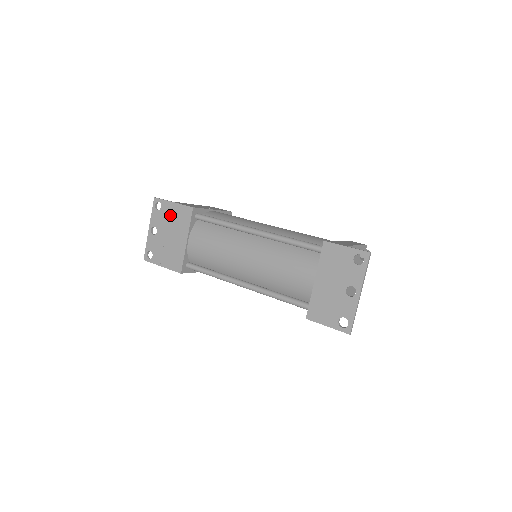
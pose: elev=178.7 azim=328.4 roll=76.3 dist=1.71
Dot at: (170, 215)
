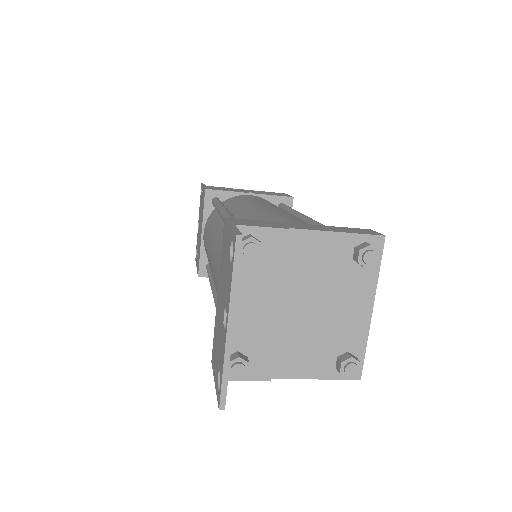
Dot at: (201, 203)
